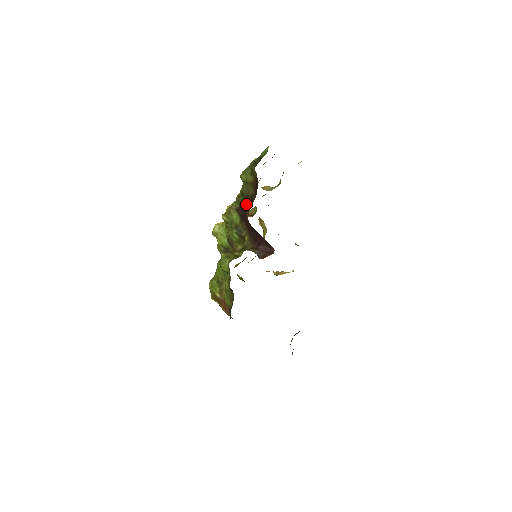
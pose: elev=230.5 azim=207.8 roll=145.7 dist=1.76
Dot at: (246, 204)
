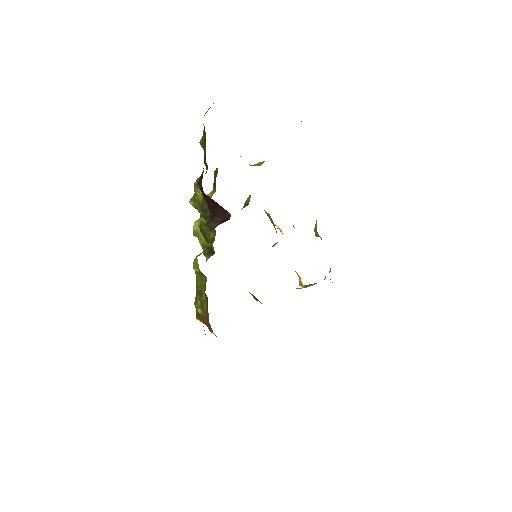
Dot at: (203, 171)
